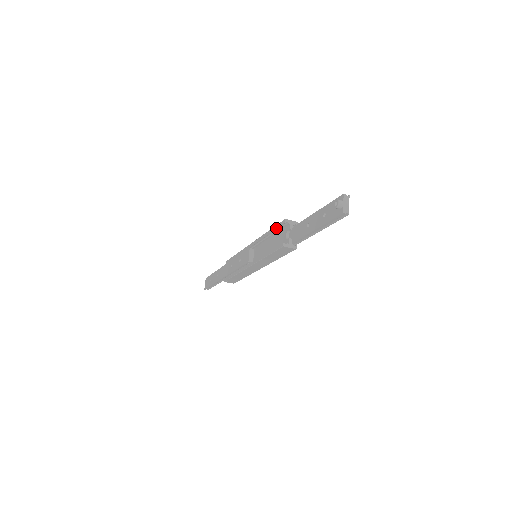
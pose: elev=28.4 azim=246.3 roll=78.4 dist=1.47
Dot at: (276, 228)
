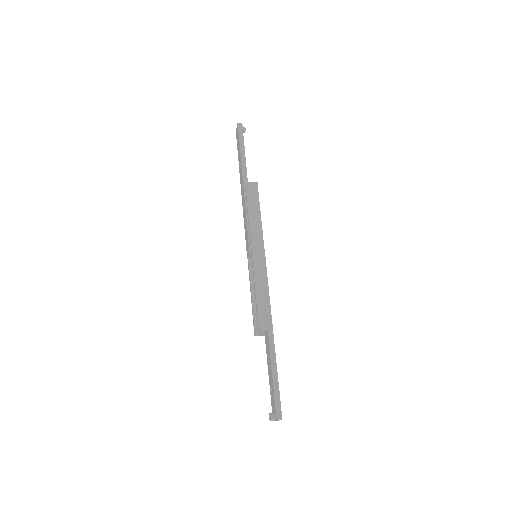
Dot at: occluded
